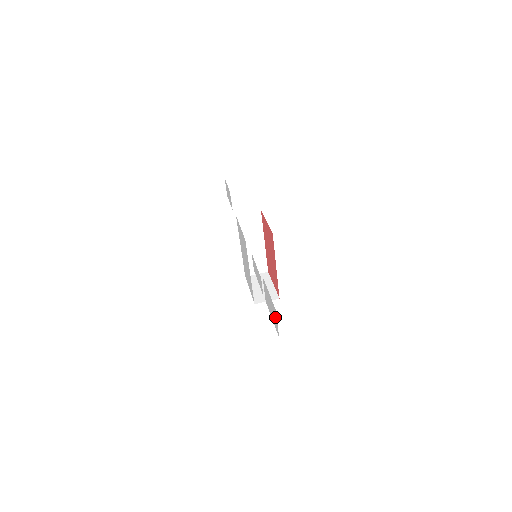
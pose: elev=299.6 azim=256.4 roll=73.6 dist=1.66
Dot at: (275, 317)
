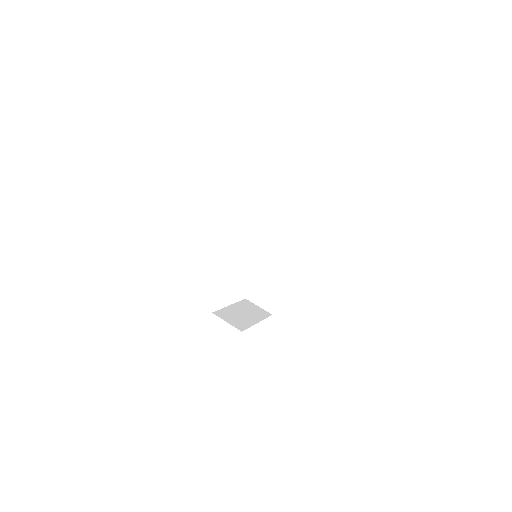
Dot at: occluded
